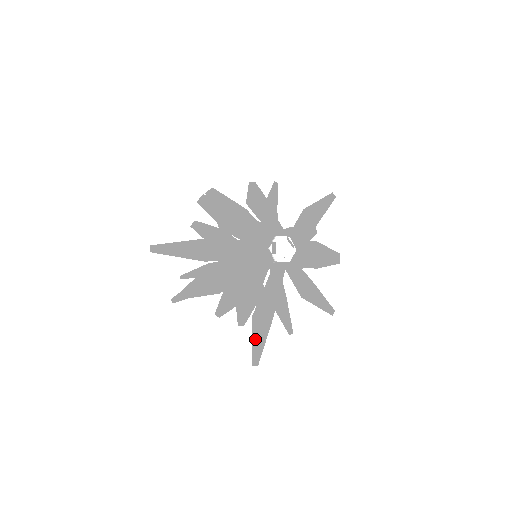
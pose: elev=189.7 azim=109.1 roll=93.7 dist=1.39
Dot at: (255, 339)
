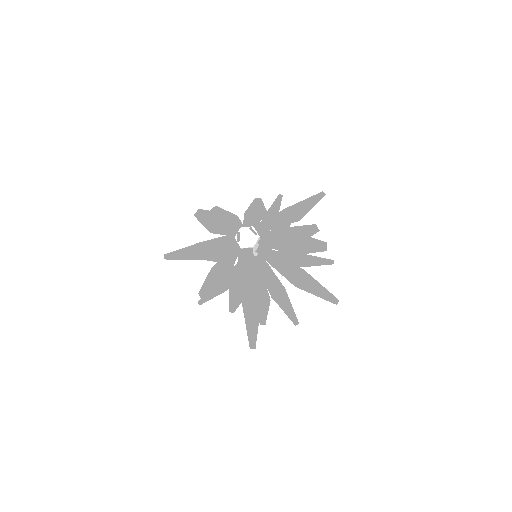
Dot at: (248, 324)
